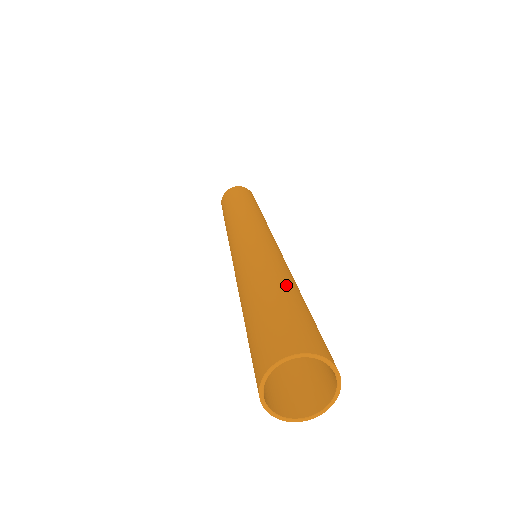
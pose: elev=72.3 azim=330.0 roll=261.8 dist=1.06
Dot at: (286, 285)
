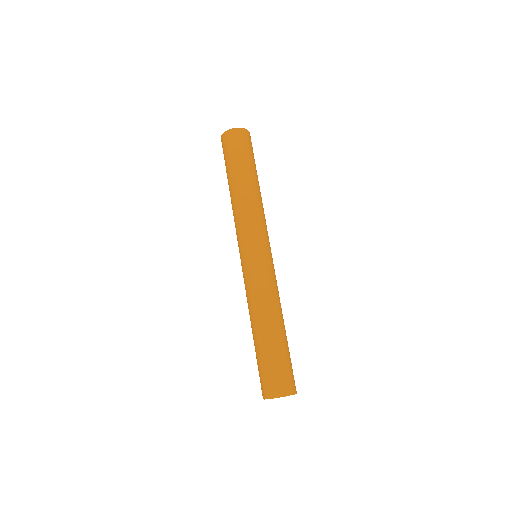
Dot at: (285, 330)
